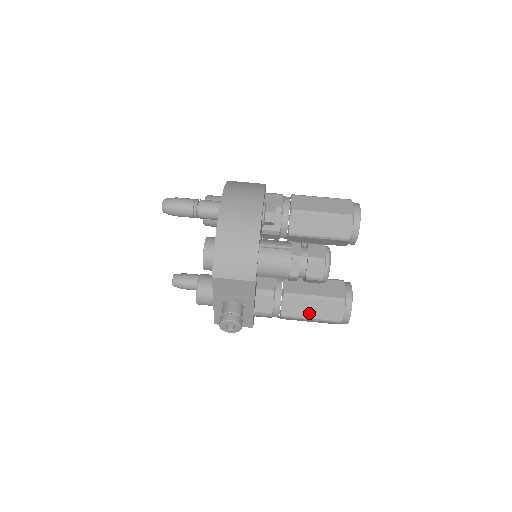
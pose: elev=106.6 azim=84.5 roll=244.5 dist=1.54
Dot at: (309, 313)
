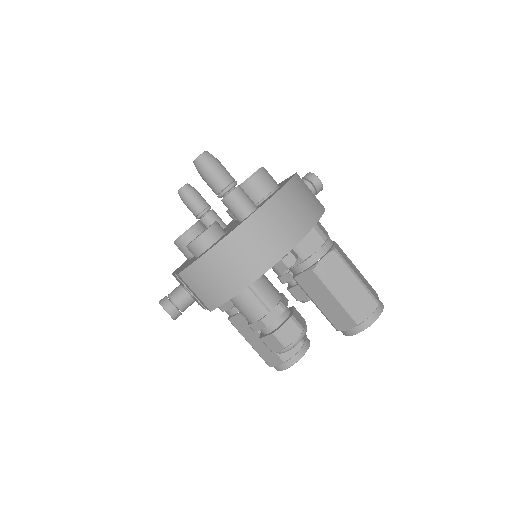
Dot at: (251, 340)
